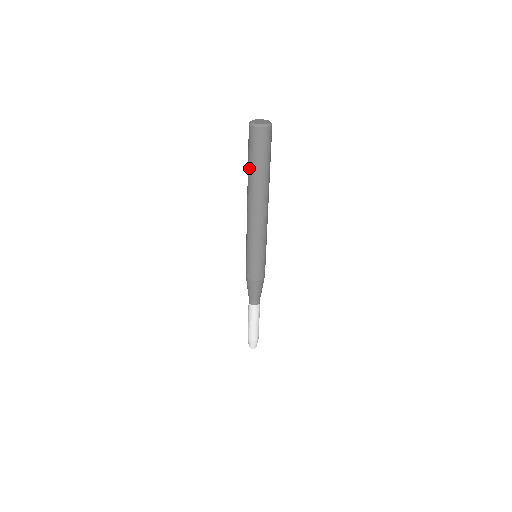
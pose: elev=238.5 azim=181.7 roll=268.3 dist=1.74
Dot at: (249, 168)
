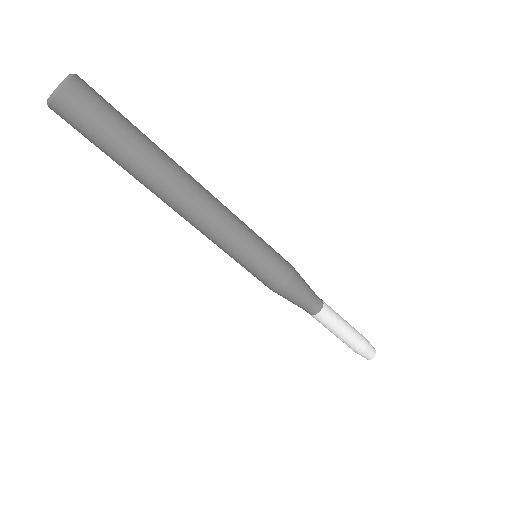
Dot at: (118, 161)
